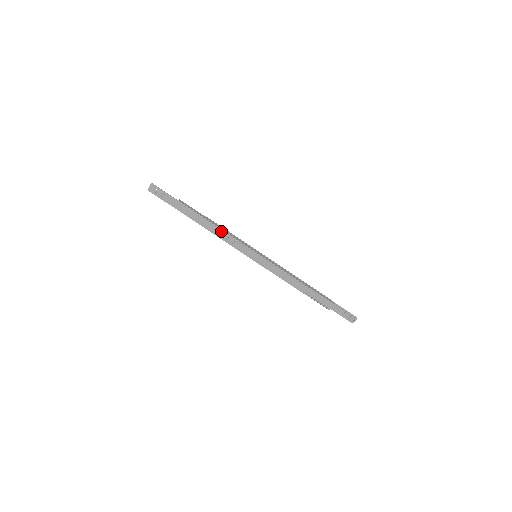
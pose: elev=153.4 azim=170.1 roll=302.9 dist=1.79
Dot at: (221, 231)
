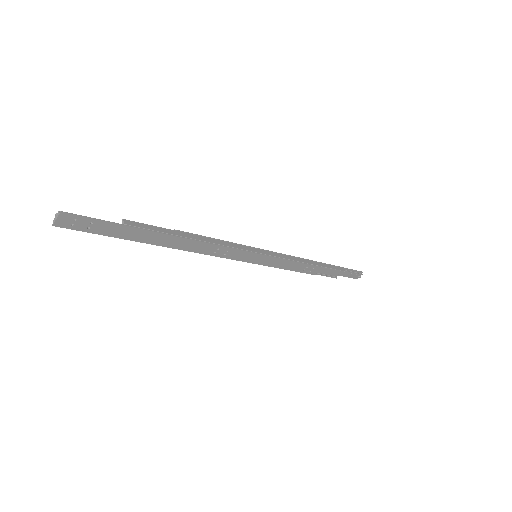
Dot at: (207, 245)
